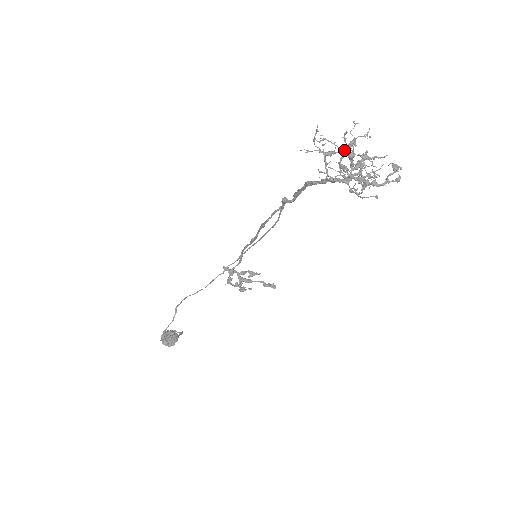
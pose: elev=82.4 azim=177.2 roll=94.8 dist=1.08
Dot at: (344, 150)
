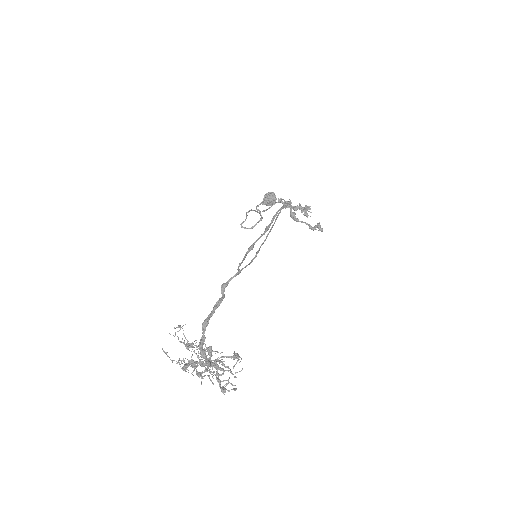
Dot at: occluded
